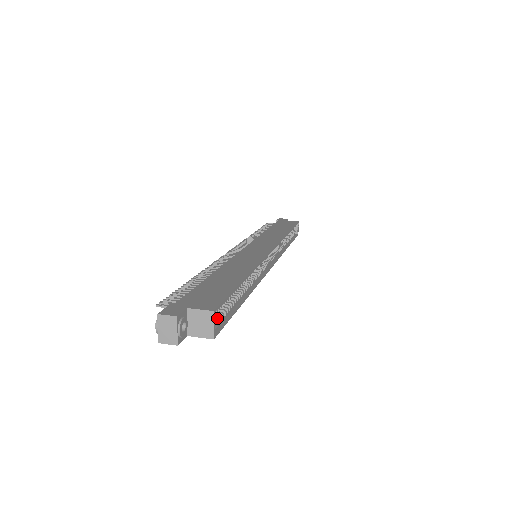
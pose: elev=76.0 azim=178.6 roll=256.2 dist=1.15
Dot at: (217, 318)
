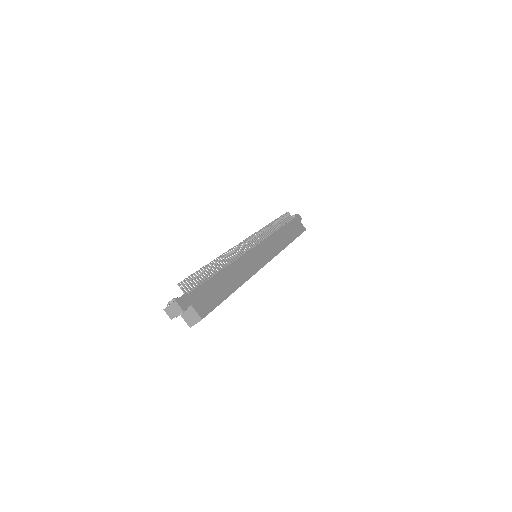
Dot at: occluded
